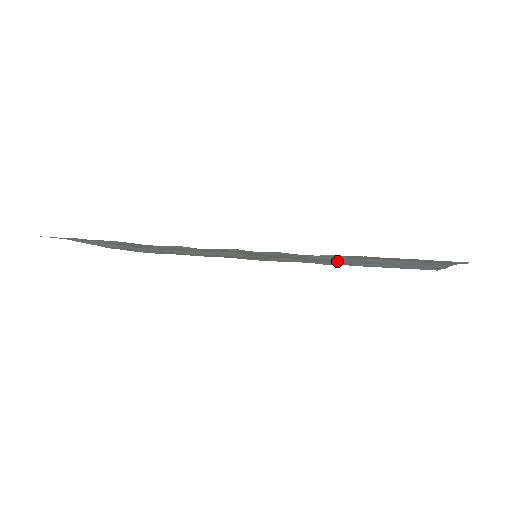
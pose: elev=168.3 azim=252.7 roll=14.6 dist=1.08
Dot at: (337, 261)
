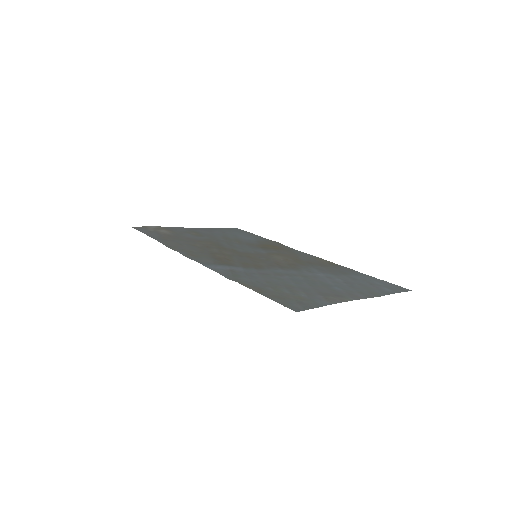
Dot at: (301, 272)
